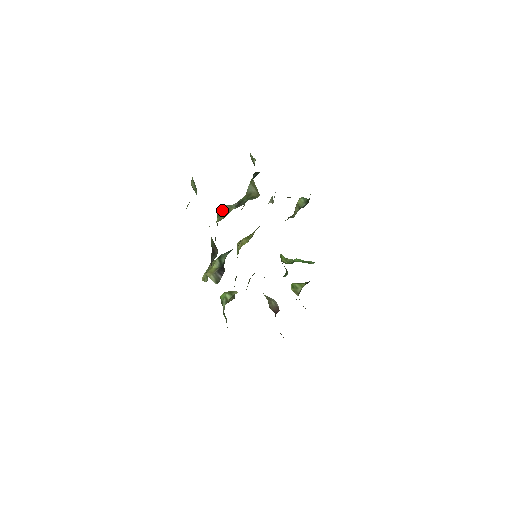
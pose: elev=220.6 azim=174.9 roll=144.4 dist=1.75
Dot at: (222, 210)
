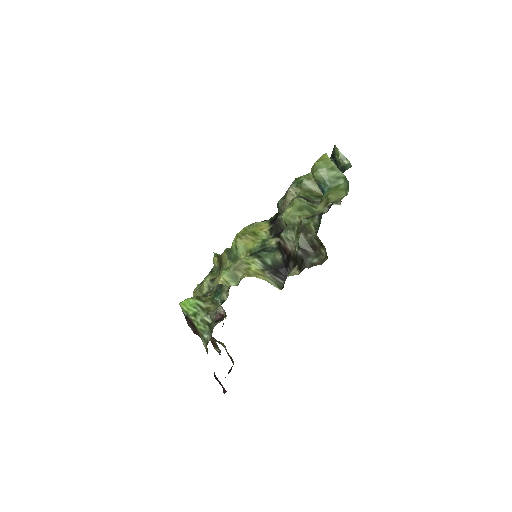
Dot at: (305, 204)
